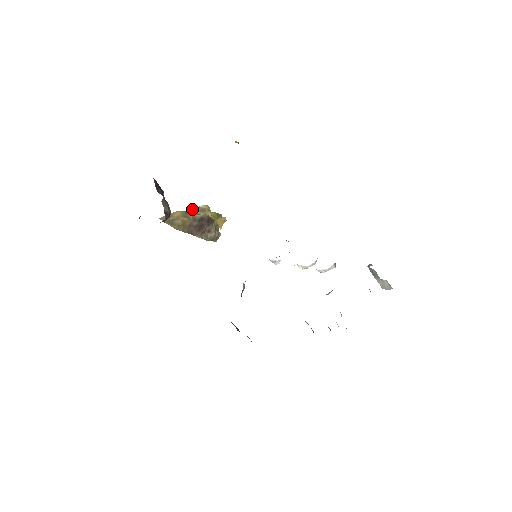
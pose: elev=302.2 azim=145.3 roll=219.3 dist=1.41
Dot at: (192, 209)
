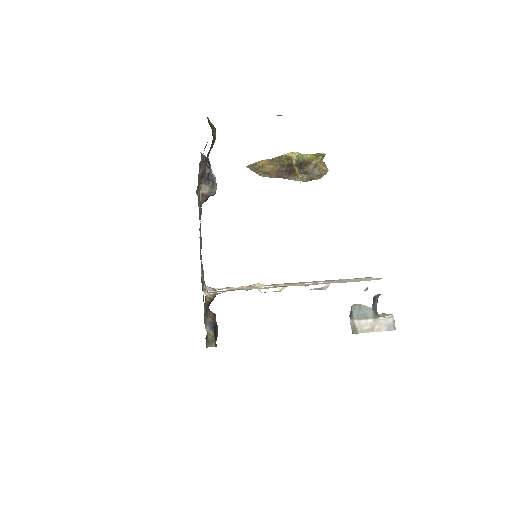
Dot at: (277, 157)
